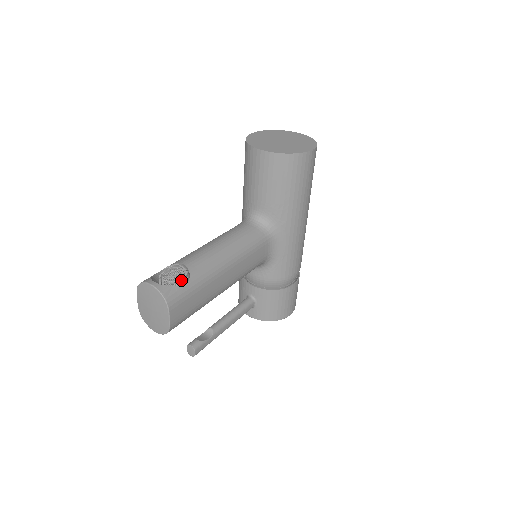
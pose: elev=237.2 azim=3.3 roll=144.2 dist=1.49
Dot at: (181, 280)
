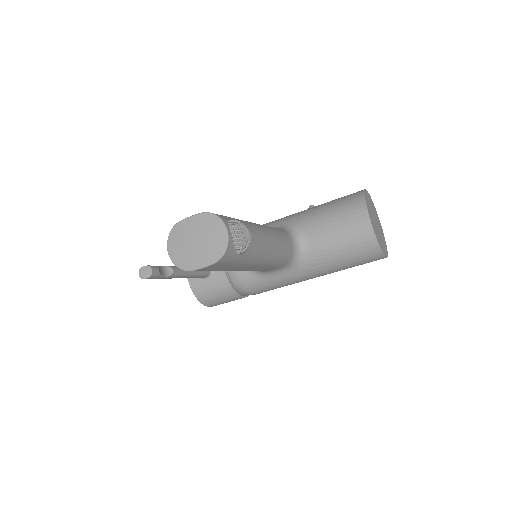
Dot at: (240, 247)
